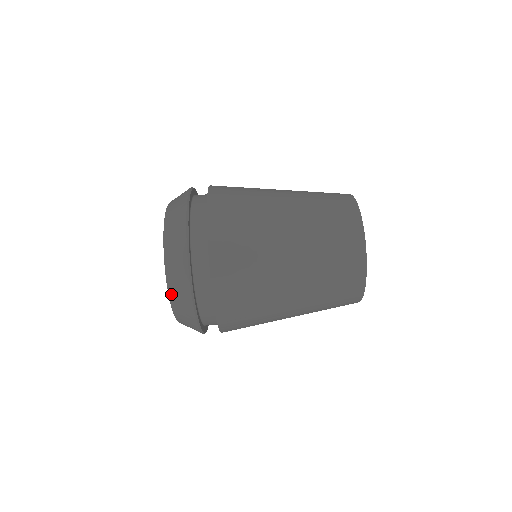
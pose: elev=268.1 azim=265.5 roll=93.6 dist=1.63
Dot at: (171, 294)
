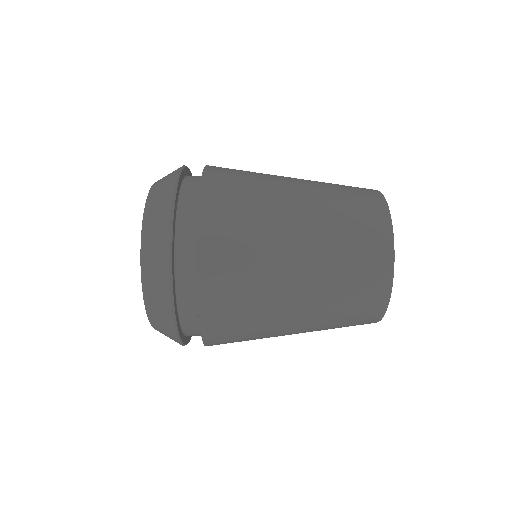
Dot at: (148, 310)
